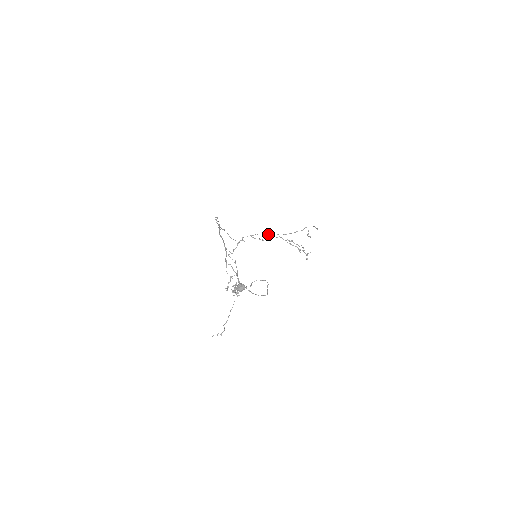
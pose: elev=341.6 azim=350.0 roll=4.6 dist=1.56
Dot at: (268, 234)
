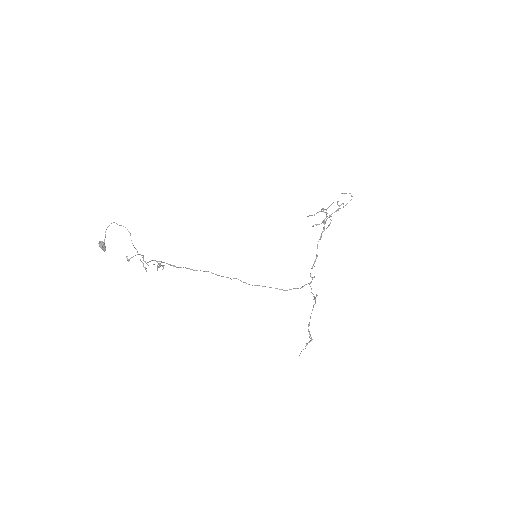
Dot at: (317, 248)
